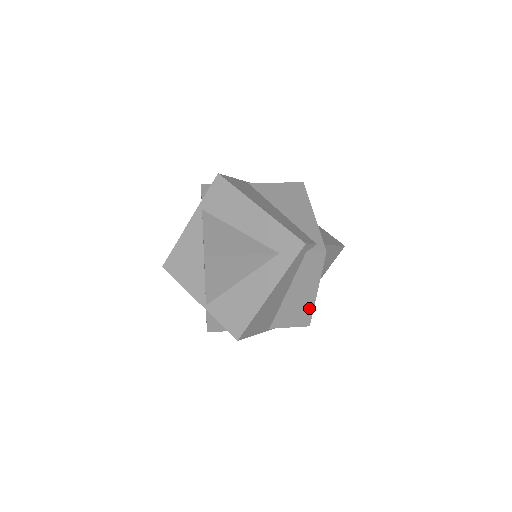
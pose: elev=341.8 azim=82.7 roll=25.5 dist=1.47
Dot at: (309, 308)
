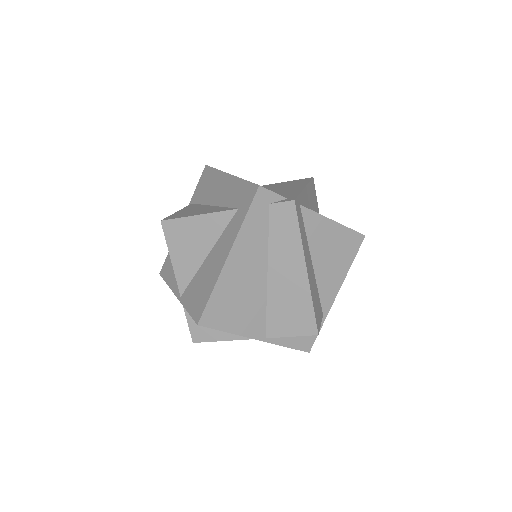
Dot at: (306, 300)
